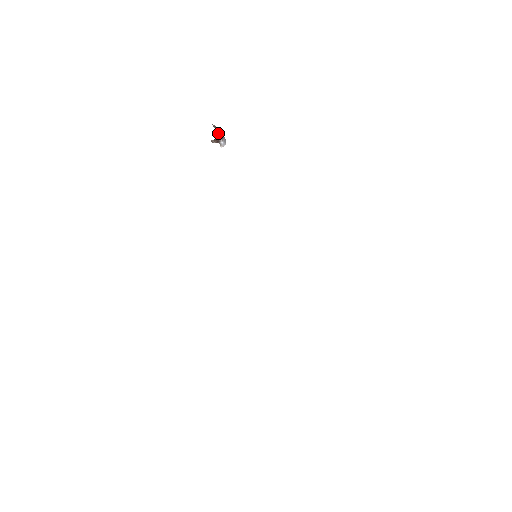
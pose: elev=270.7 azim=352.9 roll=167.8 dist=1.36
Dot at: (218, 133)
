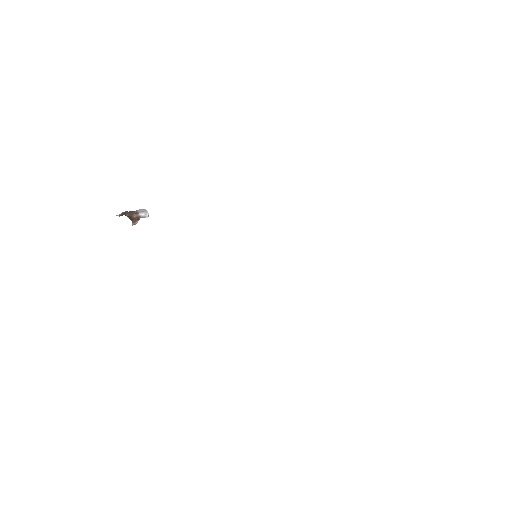
Dot at: (129, 214)
